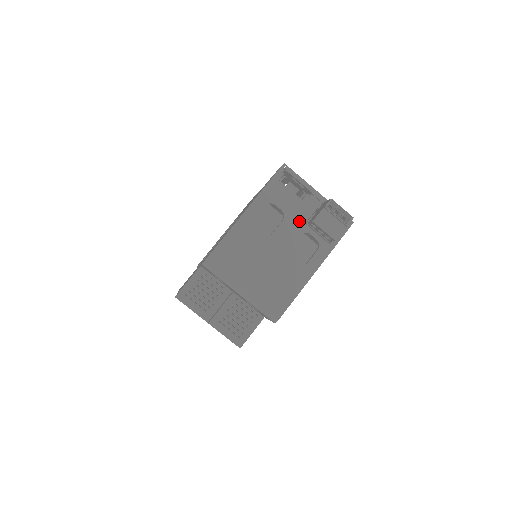
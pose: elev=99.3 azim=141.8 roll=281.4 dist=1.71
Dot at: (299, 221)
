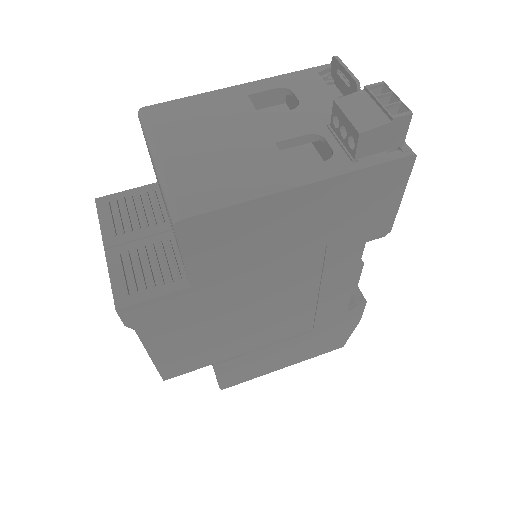
Dot at: (318, 119)
